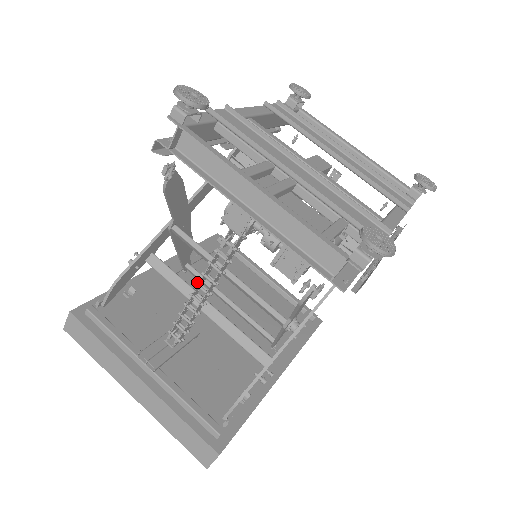
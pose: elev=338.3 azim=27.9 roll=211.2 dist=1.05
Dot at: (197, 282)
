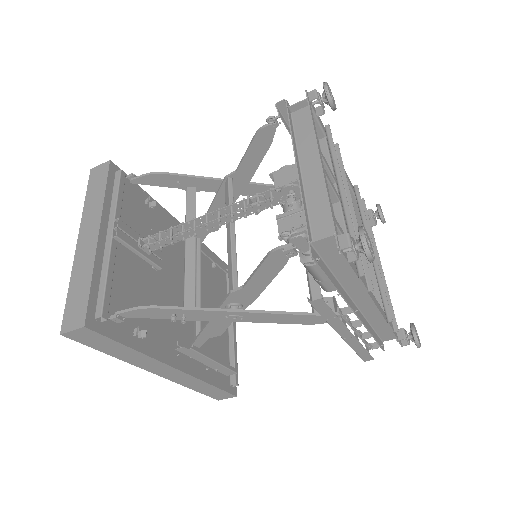
Dot at: (208, 213)
